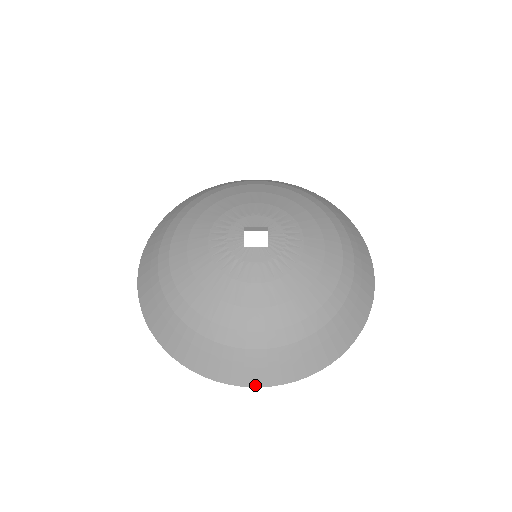
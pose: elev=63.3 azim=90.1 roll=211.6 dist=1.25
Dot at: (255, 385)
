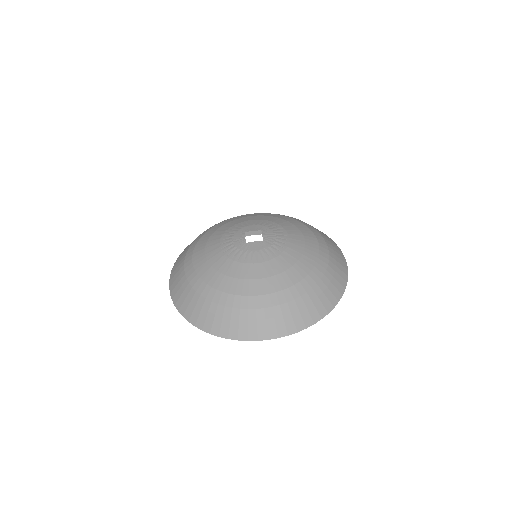
Dot at: (267, 338)
